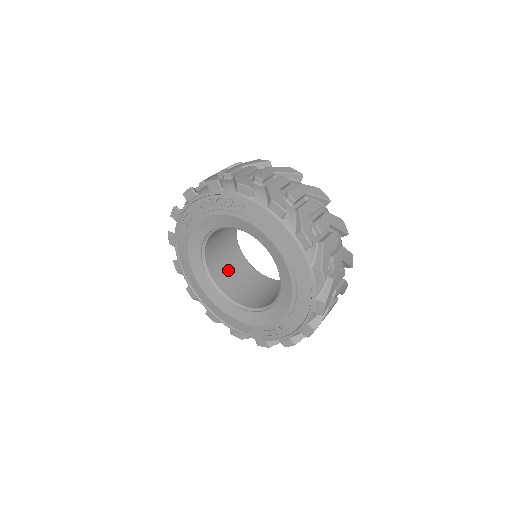
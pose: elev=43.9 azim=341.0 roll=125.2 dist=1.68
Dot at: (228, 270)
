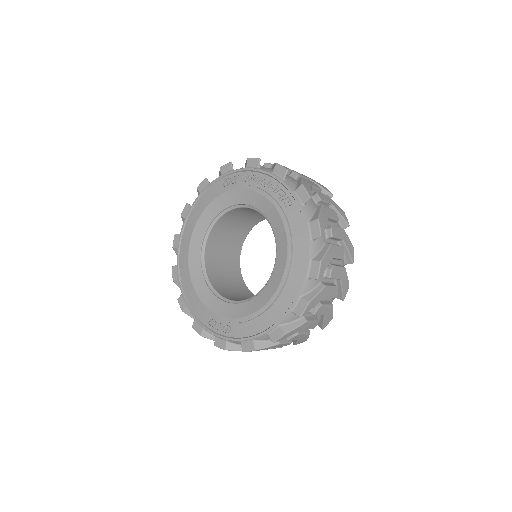
Dot at: (222, 249)
